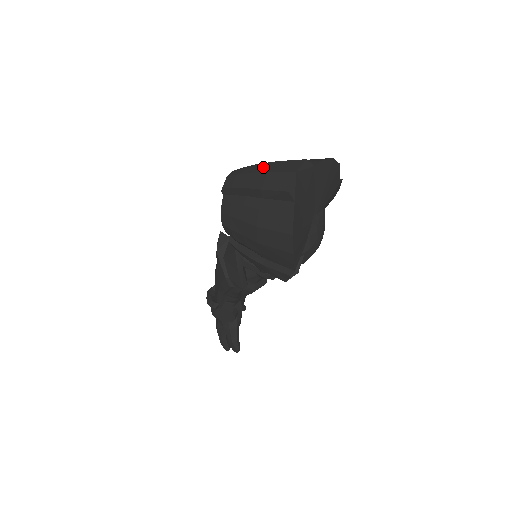
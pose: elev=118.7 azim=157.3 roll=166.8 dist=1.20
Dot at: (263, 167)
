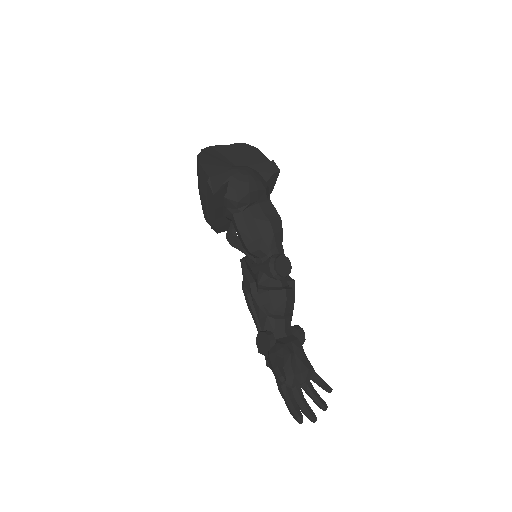
Dot at: occluded
